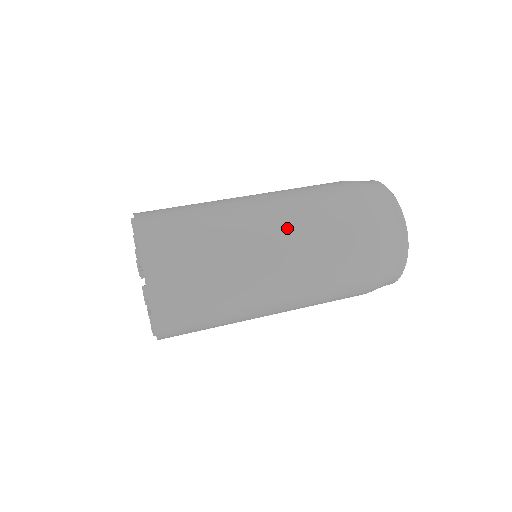
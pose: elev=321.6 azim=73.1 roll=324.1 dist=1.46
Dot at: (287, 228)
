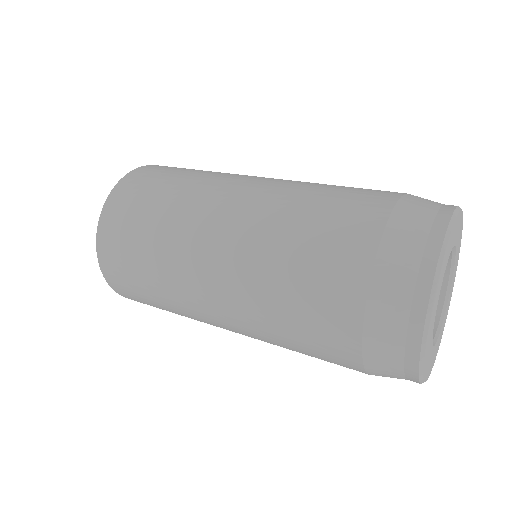
Dot at: (277, 182)
